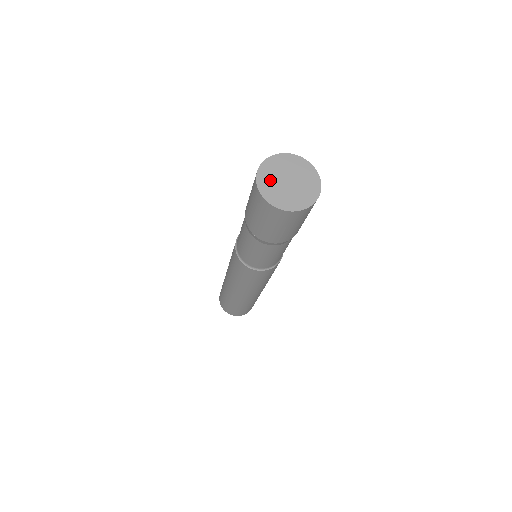
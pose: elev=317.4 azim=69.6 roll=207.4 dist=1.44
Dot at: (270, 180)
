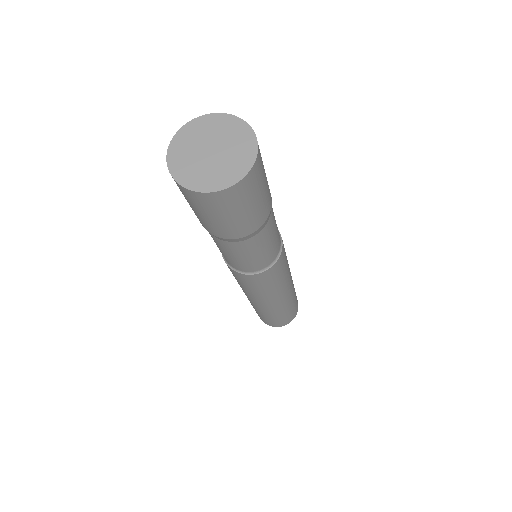
Dot at: (185, 158)
